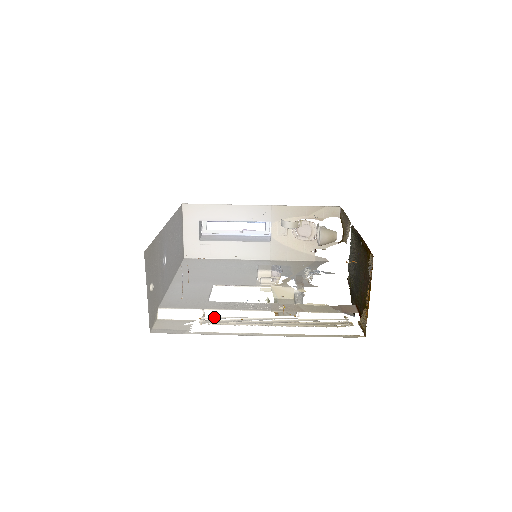
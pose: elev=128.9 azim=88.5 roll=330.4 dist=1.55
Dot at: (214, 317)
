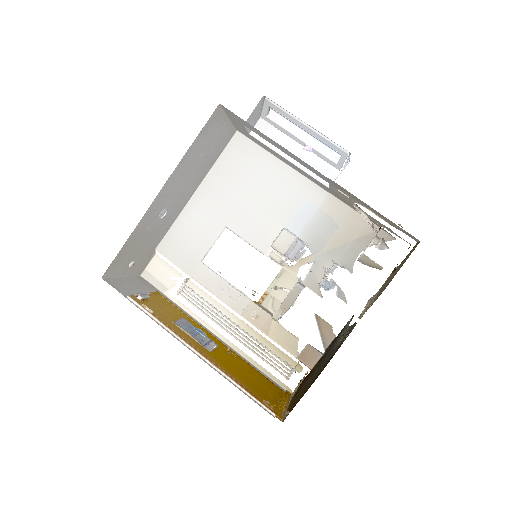
Dot at: occluded
